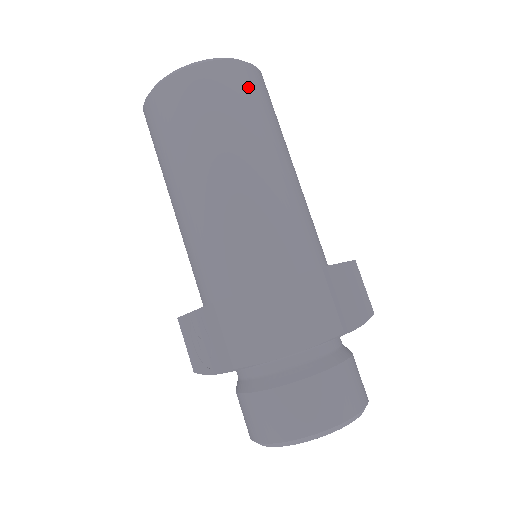
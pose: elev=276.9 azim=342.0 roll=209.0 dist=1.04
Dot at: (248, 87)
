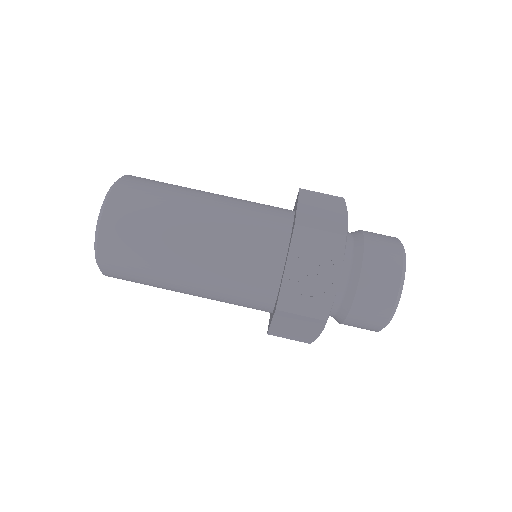
Dot at: occluded
